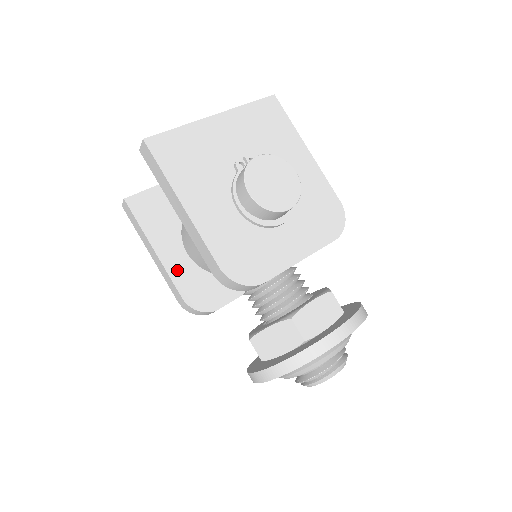
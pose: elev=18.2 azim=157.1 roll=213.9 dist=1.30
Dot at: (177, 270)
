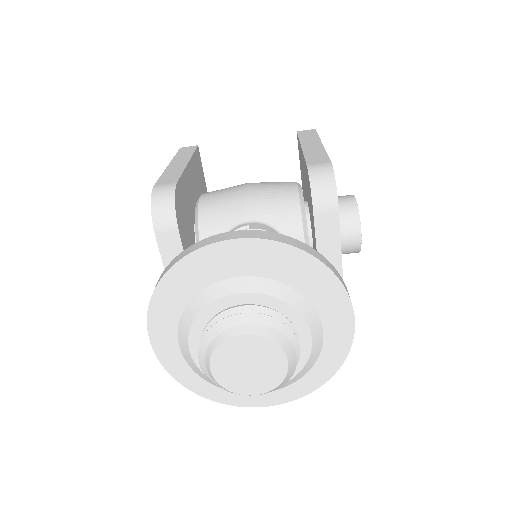
Dot at: (186, 184)
